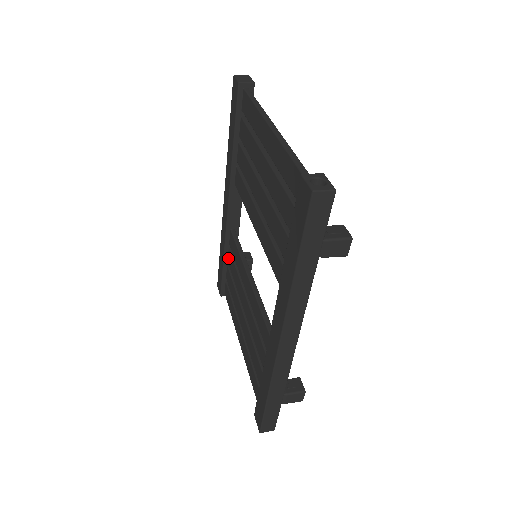
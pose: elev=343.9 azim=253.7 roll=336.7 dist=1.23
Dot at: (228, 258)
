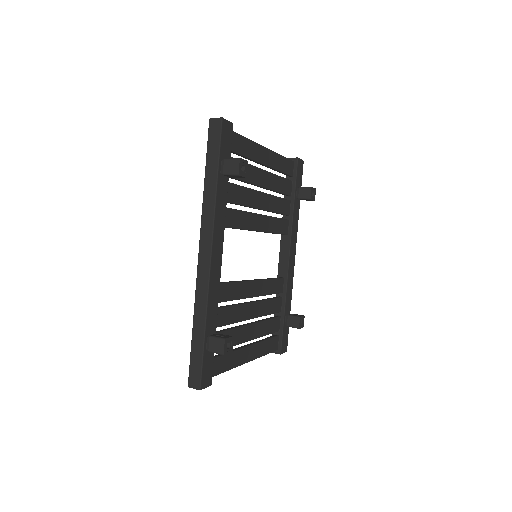
Dot at: occluded
